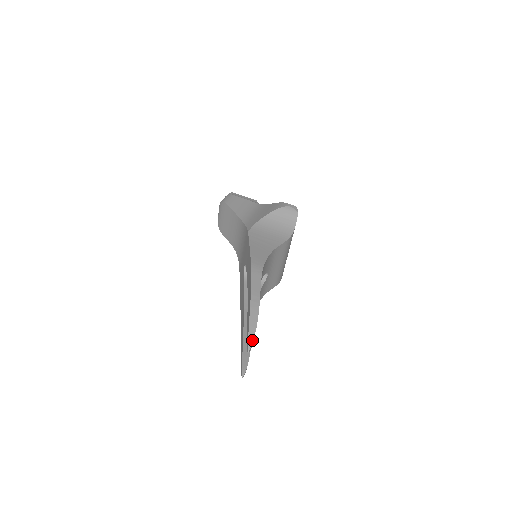
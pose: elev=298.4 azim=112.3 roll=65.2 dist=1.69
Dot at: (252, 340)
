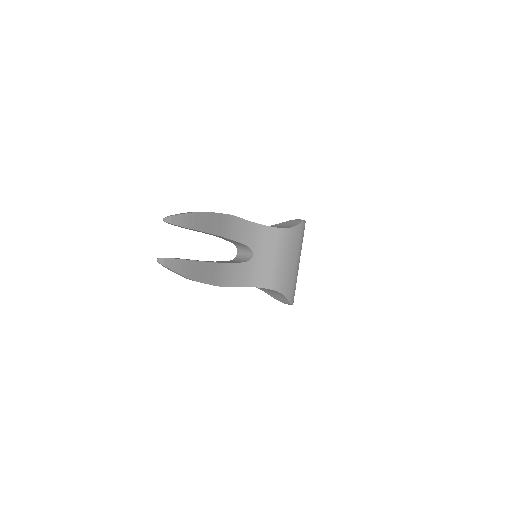
Dot at: (173, 215)
